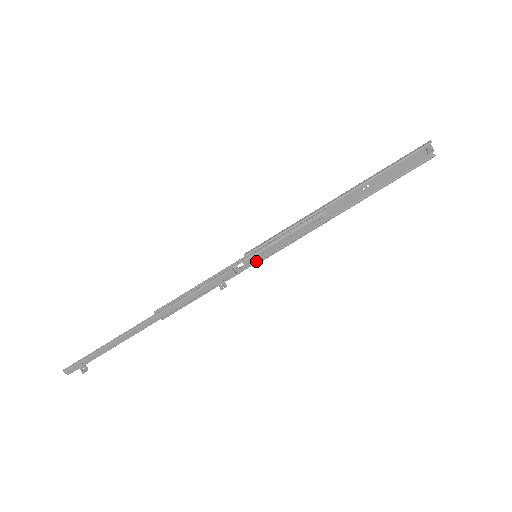
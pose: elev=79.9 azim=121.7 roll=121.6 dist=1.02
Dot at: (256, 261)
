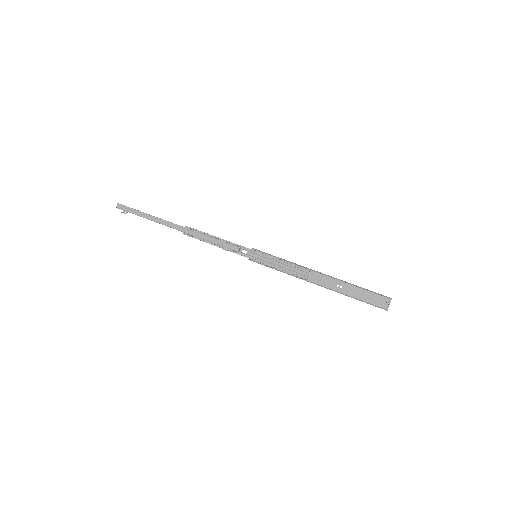
Dot at: (253, 258)
